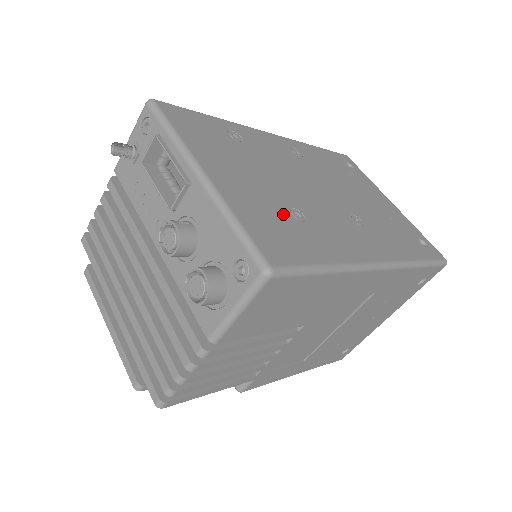
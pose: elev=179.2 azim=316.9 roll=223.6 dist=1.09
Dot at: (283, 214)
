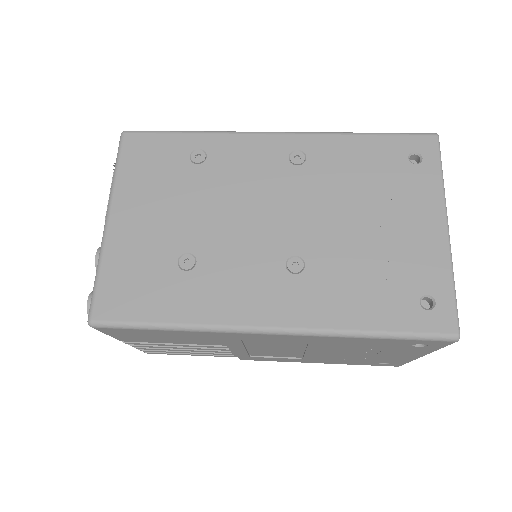
Dot at: (164, 262)
